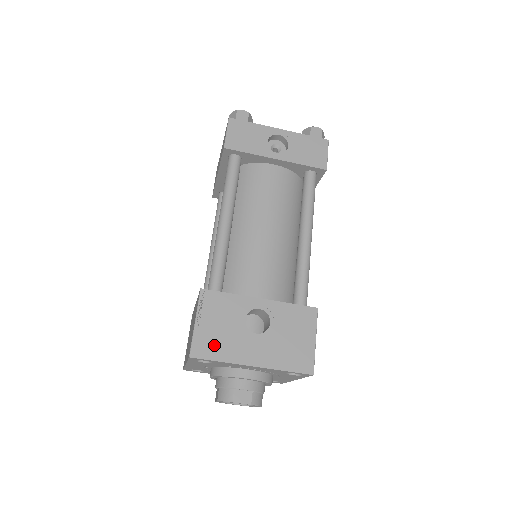
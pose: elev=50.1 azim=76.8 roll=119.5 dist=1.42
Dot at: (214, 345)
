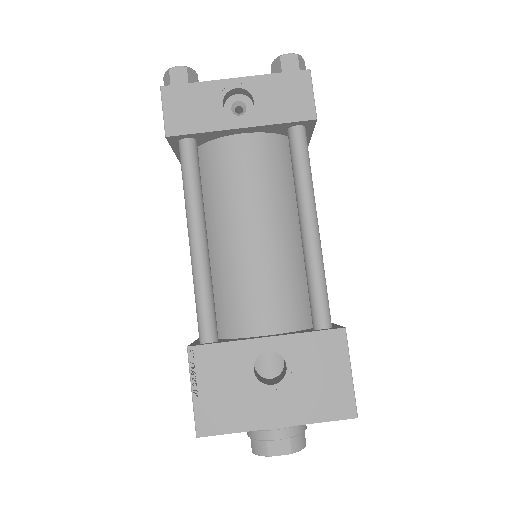
Dot at: (222, 414)
